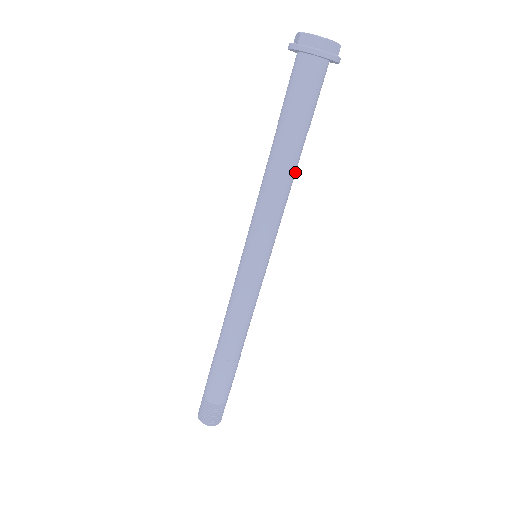
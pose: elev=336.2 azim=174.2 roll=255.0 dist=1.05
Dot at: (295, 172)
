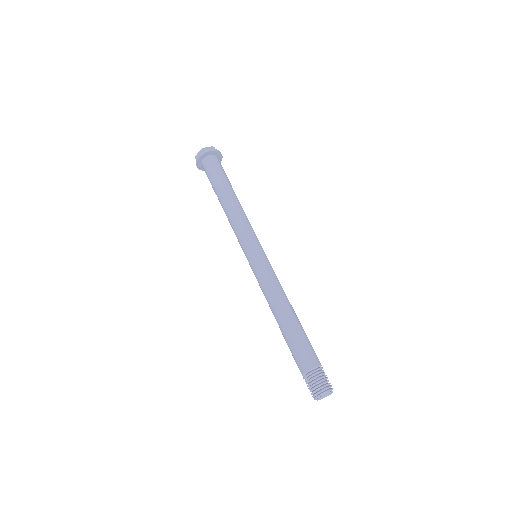
Dot at: (238, 202)
